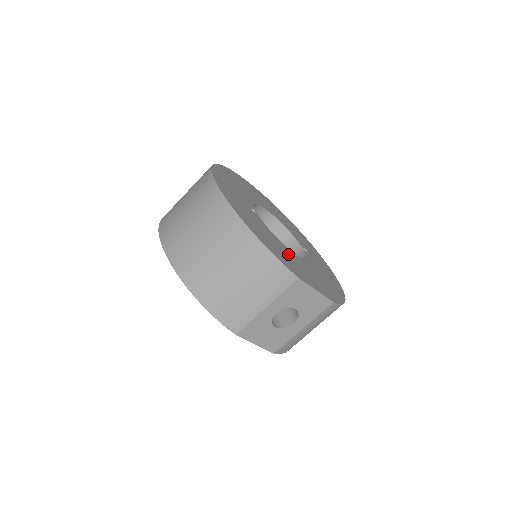
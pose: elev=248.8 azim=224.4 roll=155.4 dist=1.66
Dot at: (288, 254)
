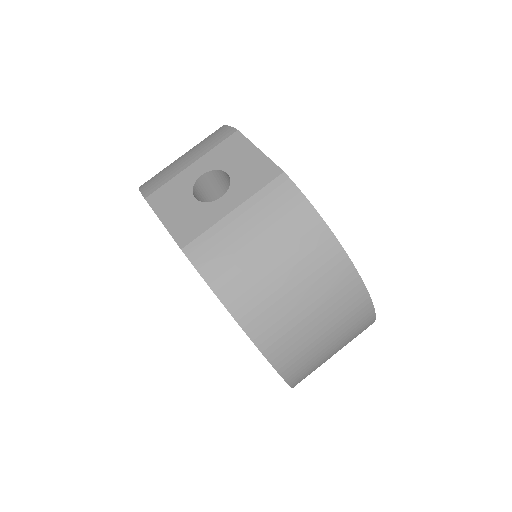
Dot at: occluded
